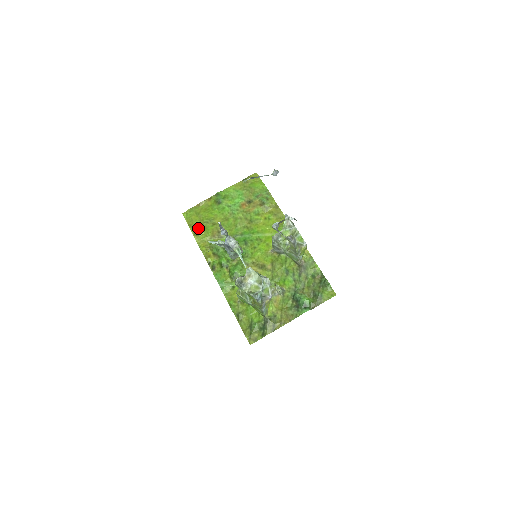
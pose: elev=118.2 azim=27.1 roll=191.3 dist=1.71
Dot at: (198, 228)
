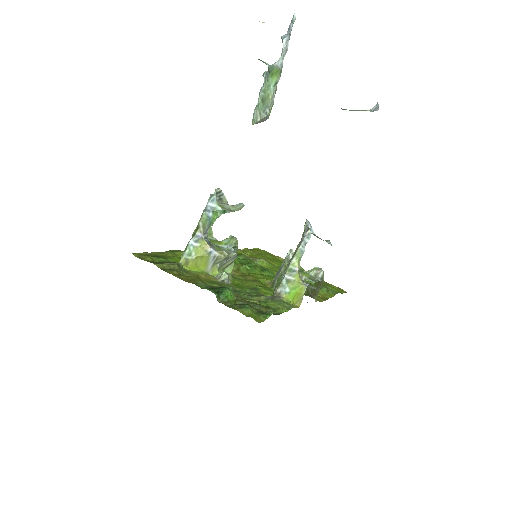
Dot at: (252, 251)
